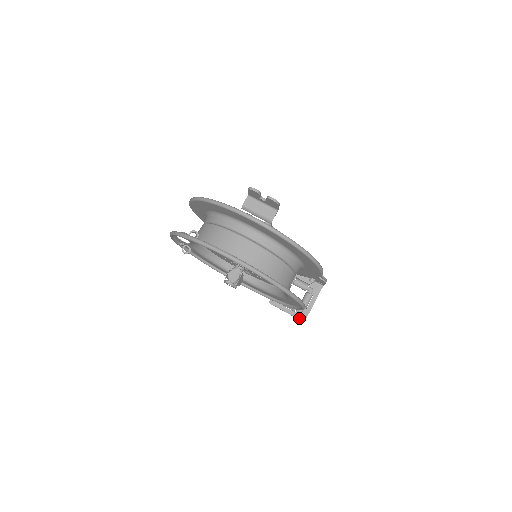
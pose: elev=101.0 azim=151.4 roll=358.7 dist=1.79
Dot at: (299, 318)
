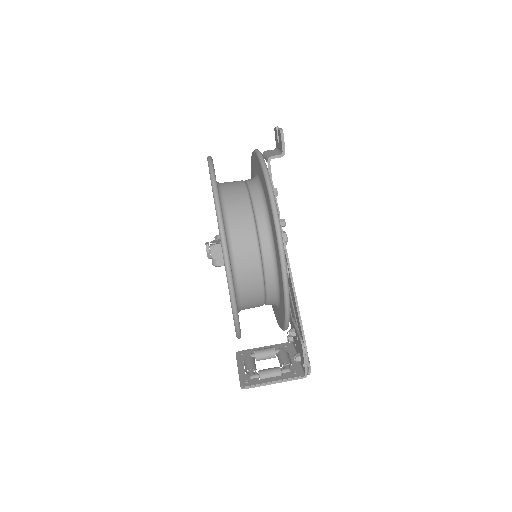
Dot at: (241, 380)
